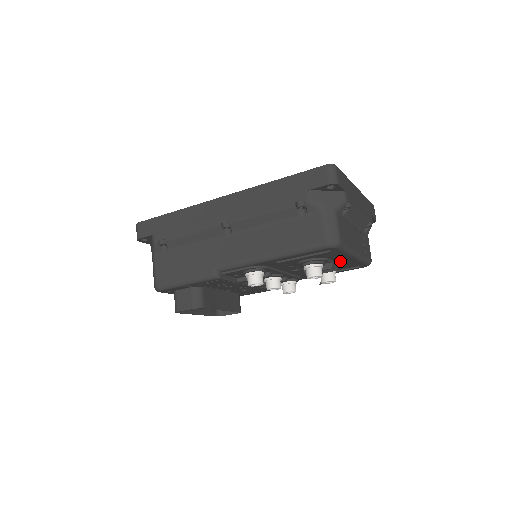
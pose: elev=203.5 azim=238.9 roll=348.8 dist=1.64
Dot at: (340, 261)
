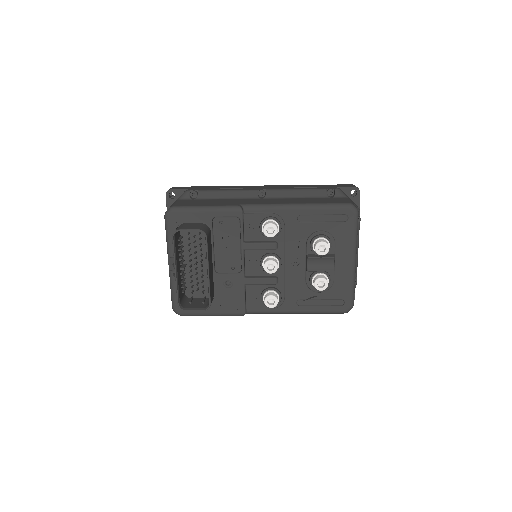
Dot at: (338, 265)
